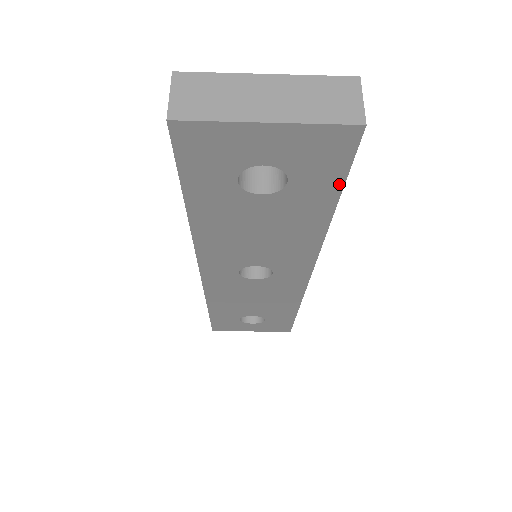
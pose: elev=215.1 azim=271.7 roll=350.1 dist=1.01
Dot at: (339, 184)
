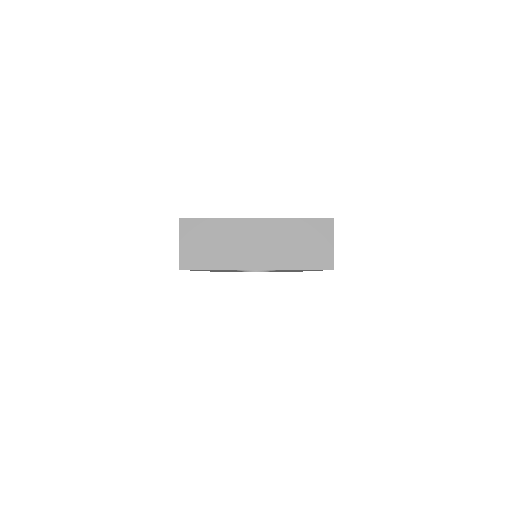
Dot at: (317, 270)
